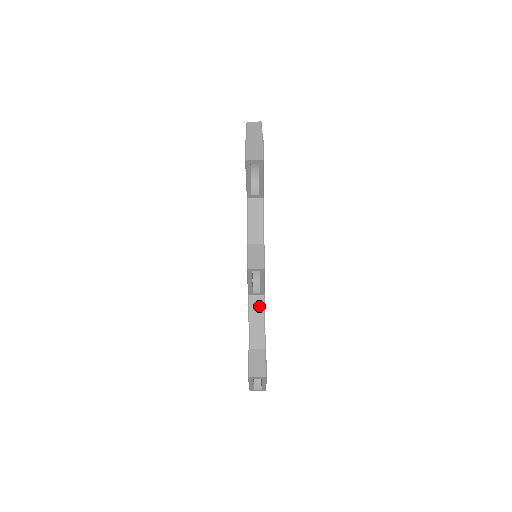
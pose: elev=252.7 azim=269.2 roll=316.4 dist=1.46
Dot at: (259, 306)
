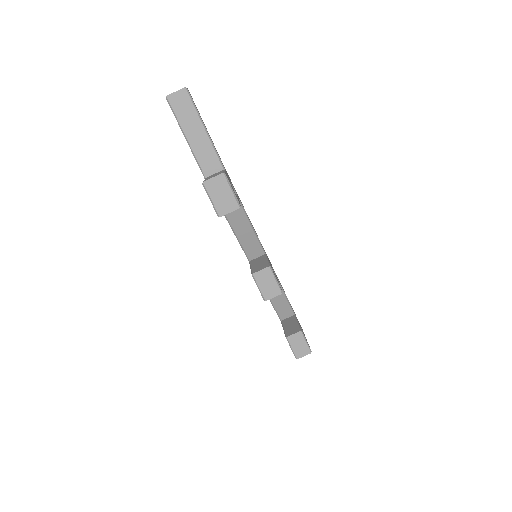
Dot at: occluded
